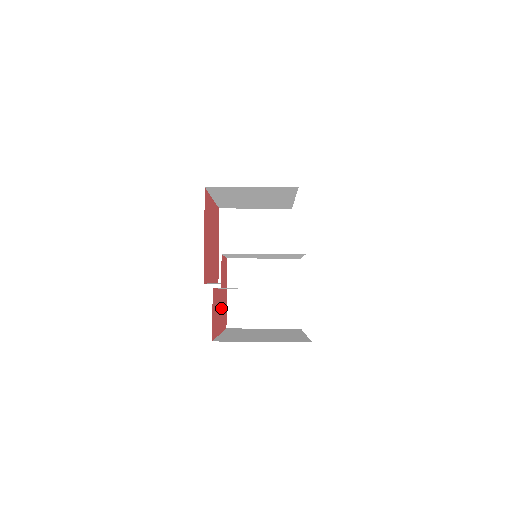
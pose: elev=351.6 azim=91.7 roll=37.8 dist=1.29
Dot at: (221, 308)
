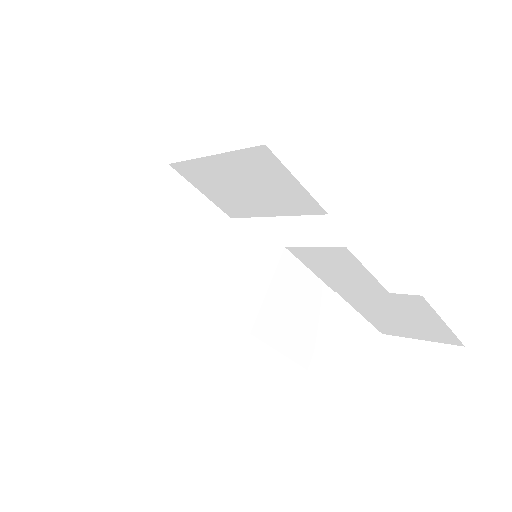
Dot at: occluded
